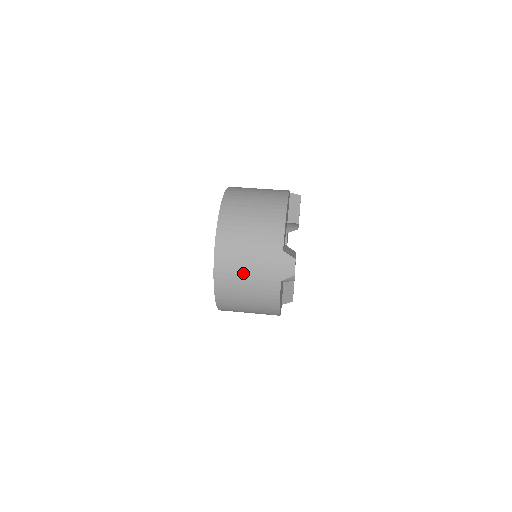
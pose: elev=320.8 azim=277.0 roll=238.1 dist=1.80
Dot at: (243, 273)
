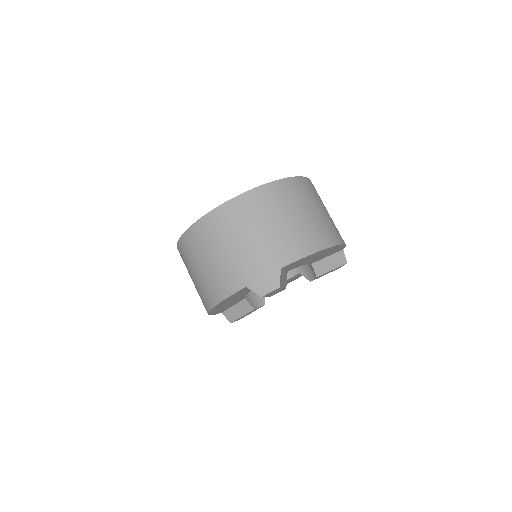
Dot at: (231, 241)
